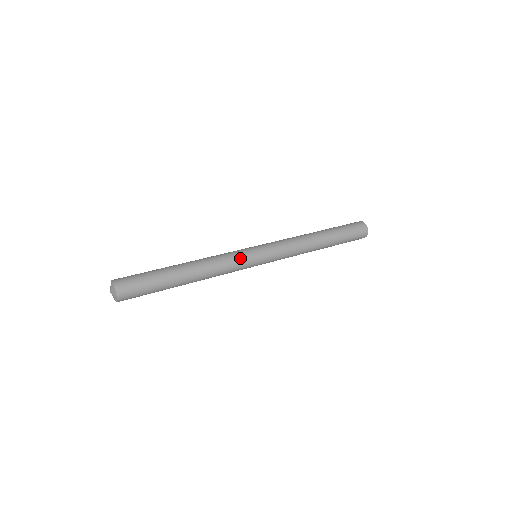
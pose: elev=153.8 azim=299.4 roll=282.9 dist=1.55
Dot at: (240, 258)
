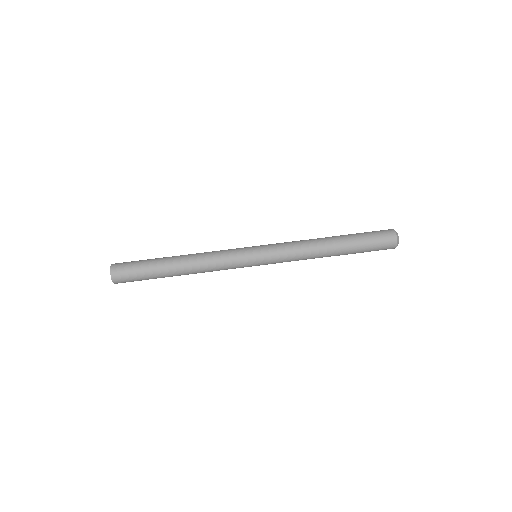
Dot at: (235, 267)
